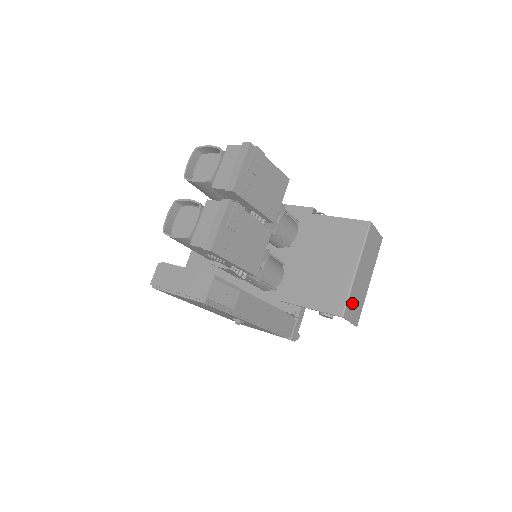
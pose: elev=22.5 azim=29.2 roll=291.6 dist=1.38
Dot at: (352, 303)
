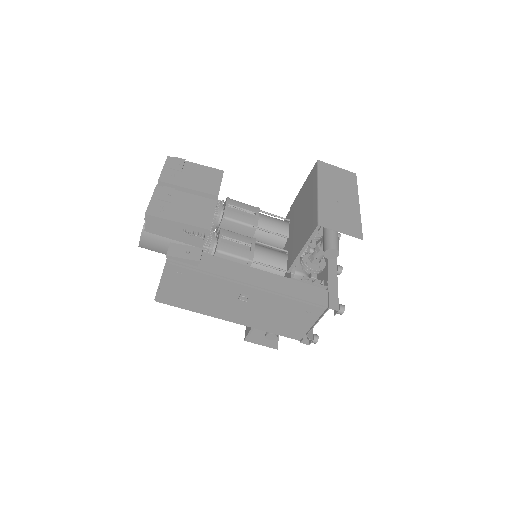
Dot at: (331, 217)
